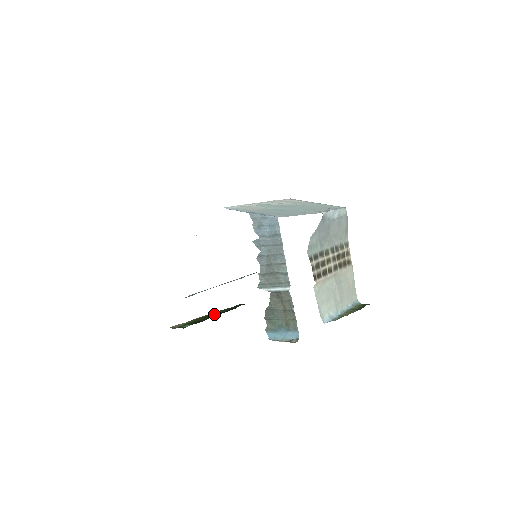
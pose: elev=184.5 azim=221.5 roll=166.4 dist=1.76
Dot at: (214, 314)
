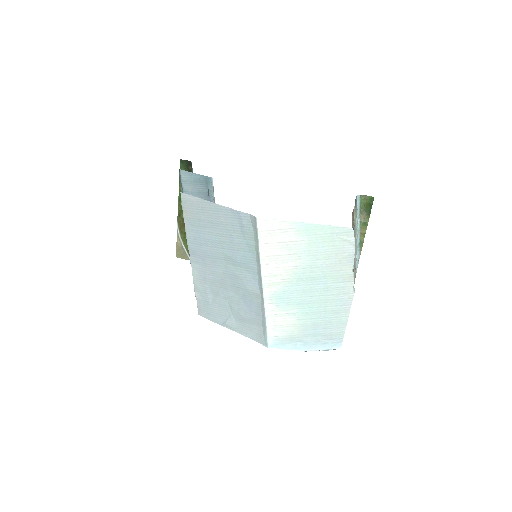
Dot at: occluded
